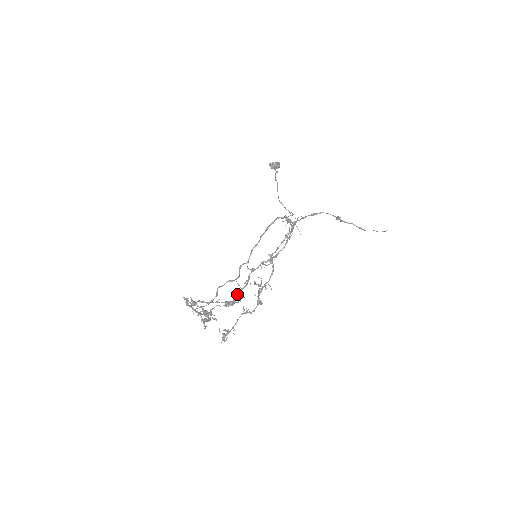
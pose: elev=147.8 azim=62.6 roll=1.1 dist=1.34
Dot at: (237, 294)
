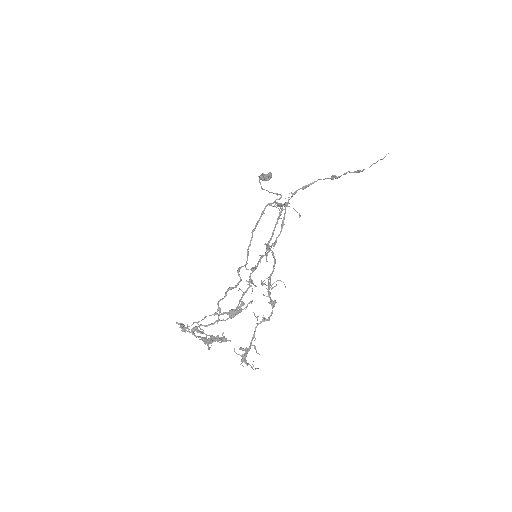
Dot at: occluded
